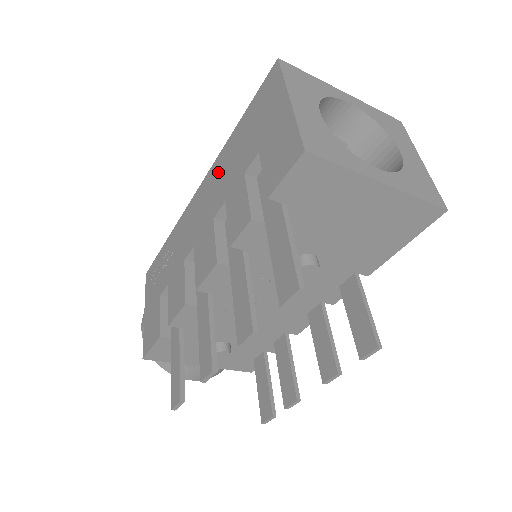
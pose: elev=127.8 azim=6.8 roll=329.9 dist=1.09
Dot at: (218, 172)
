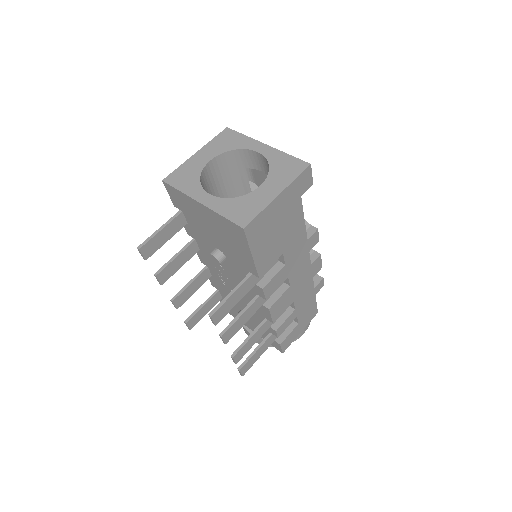
Dot at: occluded
